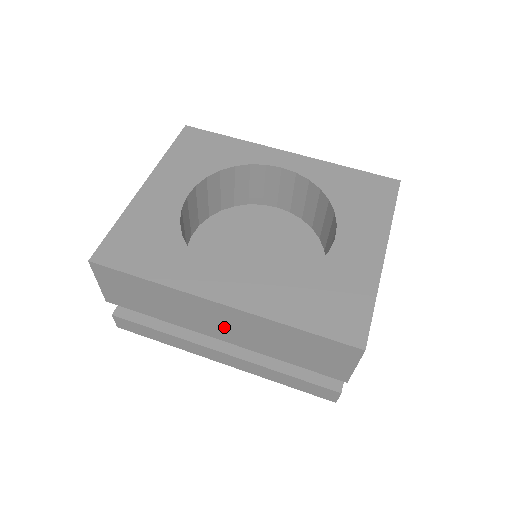
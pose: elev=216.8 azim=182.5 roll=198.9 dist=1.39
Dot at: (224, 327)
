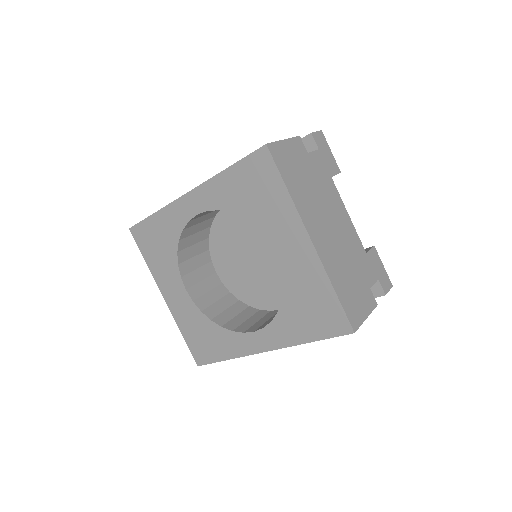
Dot at: occluded
